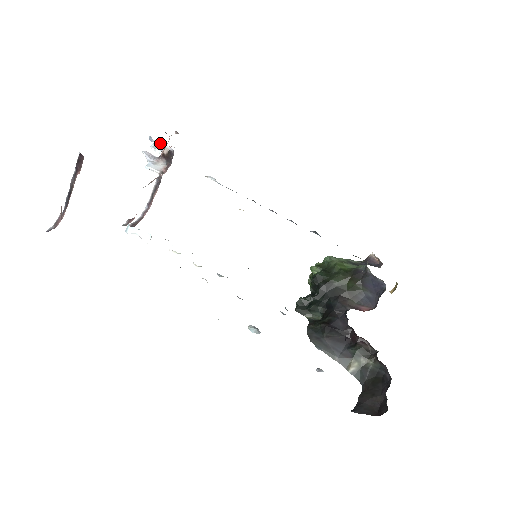
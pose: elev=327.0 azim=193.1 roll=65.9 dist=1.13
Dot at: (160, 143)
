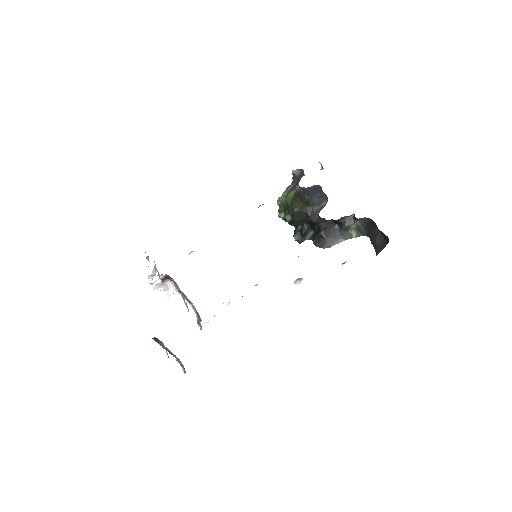
Dot at: occluded
